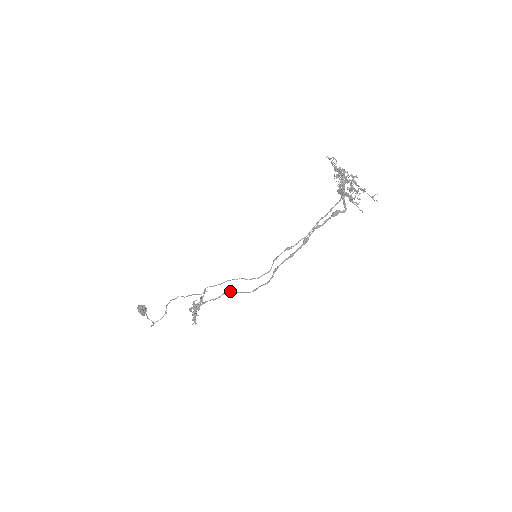
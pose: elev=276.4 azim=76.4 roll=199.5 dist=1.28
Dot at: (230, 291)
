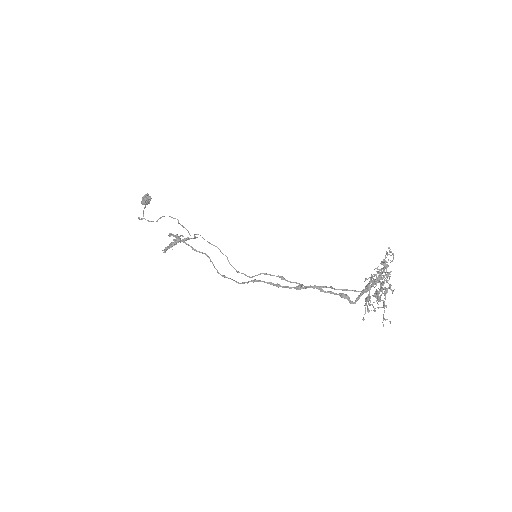
Dot at: occluded
